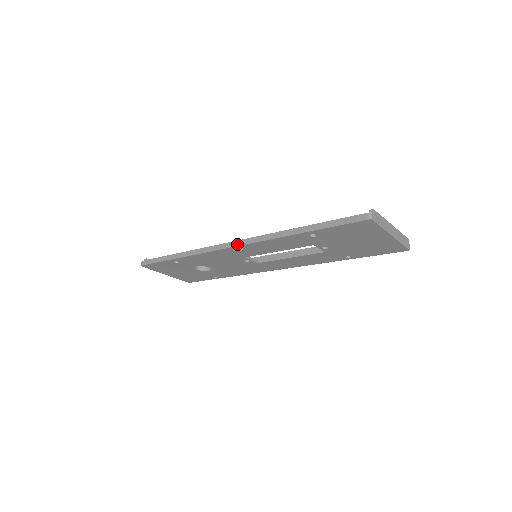
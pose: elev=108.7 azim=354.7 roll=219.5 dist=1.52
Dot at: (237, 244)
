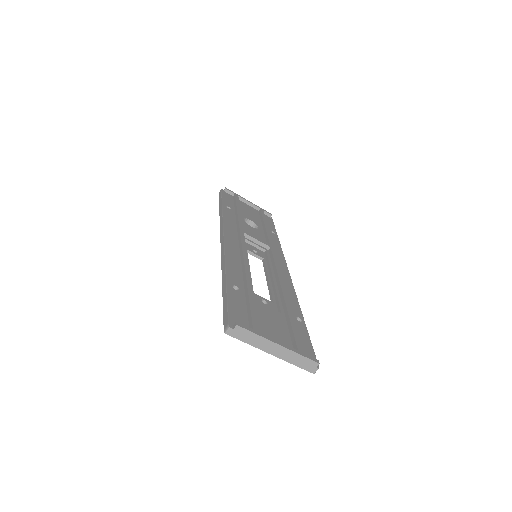
Dot at: (221, 243)
